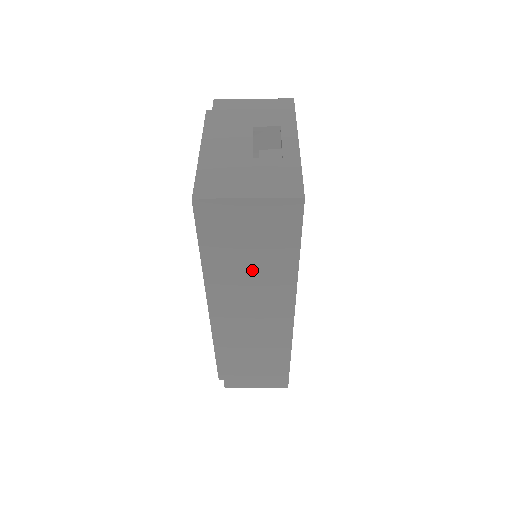
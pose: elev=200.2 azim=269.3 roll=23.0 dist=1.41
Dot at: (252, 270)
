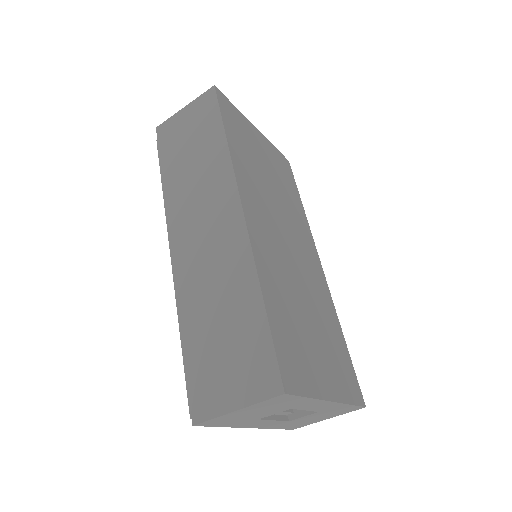
Dot at: (193, 168)
